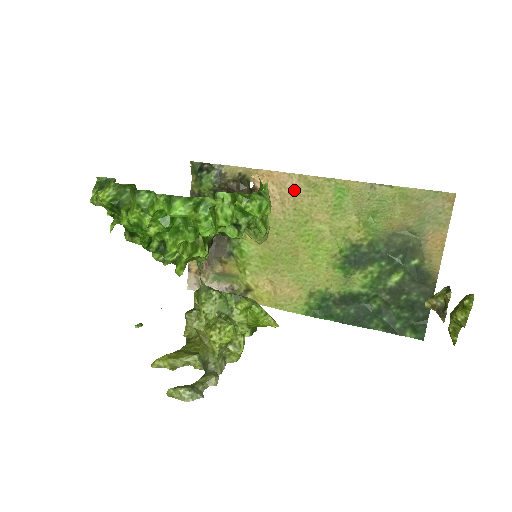
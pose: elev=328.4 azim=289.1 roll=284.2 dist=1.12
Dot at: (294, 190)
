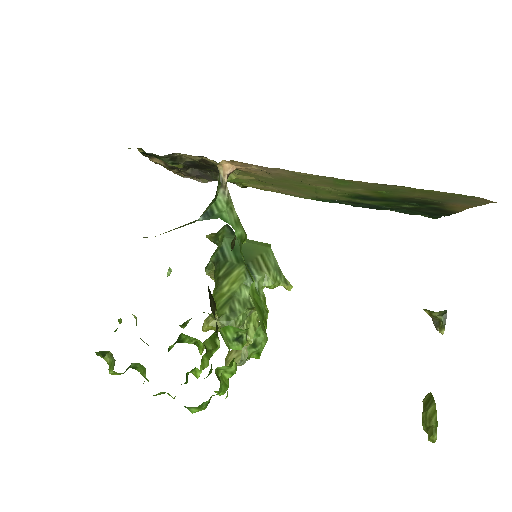
Dot at: (280, 173)
